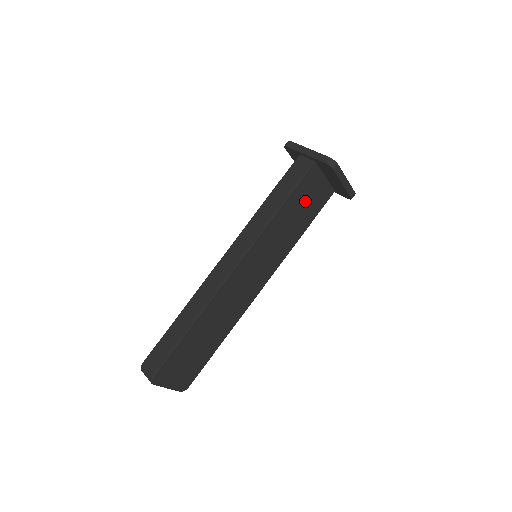
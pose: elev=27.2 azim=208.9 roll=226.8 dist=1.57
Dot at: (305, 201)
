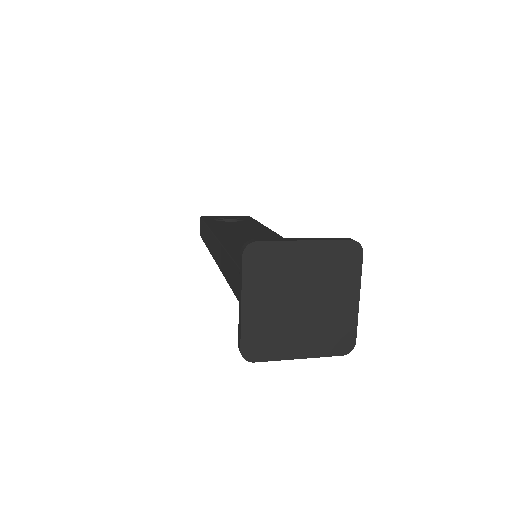
Dot at: occluded
